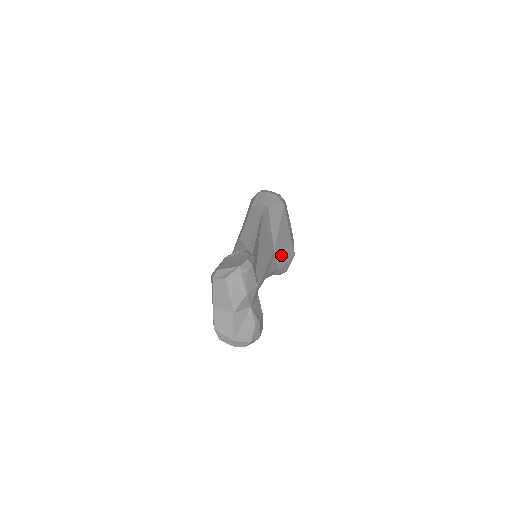
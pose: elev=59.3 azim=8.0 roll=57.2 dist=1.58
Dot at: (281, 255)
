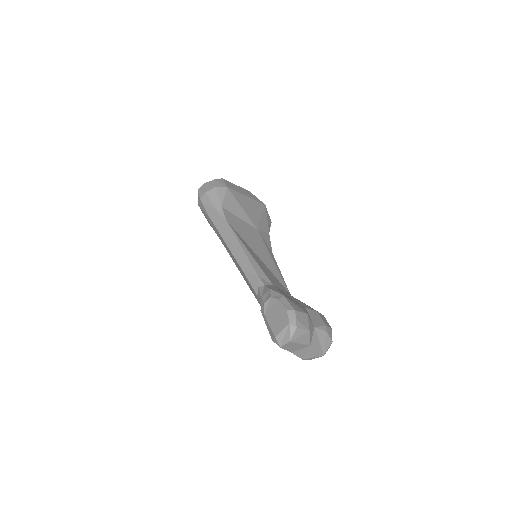
Dot at: (261, 223)
